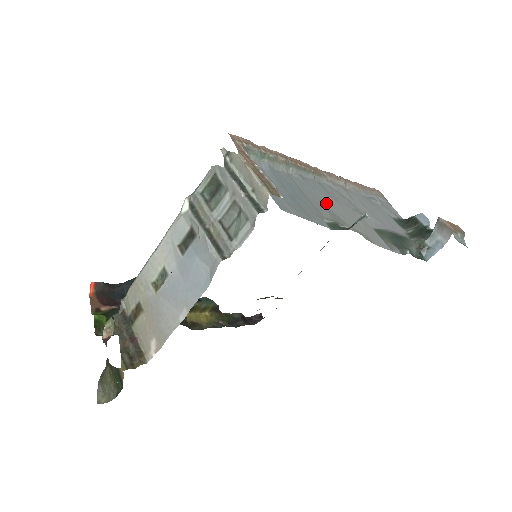
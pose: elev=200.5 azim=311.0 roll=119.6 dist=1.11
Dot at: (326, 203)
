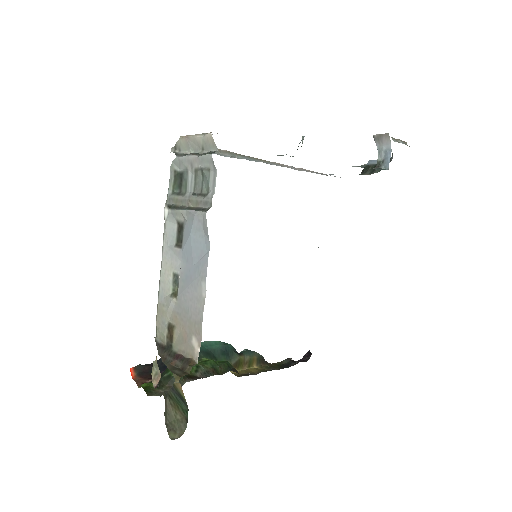
Dot at: occluded
